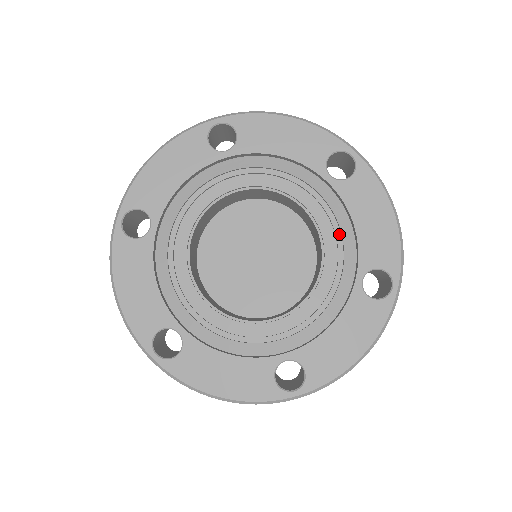
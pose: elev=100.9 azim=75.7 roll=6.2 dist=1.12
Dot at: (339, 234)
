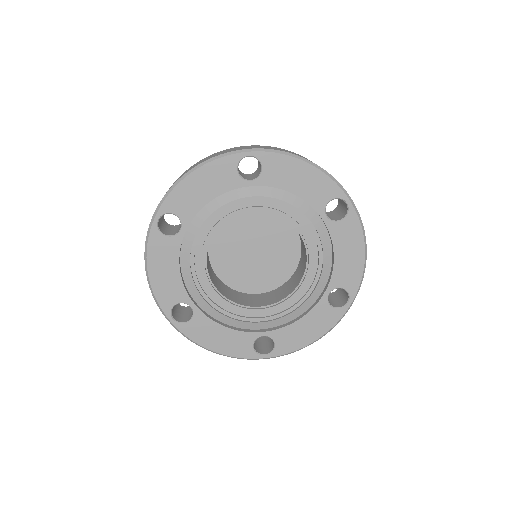
Dot at: (321, 258)
